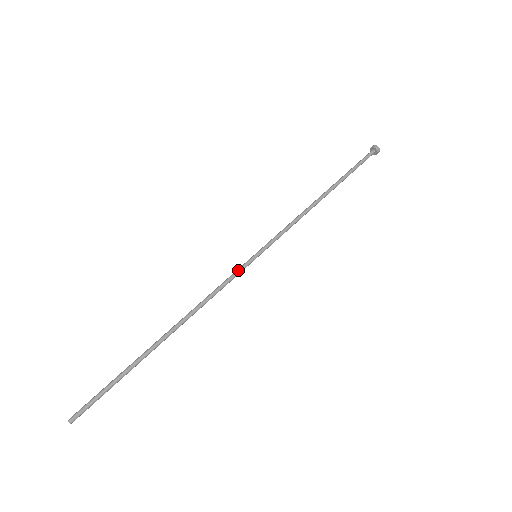
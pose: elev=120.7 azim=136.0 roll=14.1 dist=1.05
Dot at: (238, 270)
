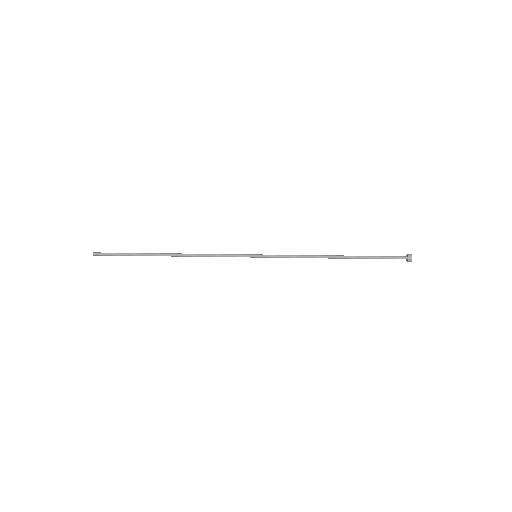
Dot at: (237, 254)
